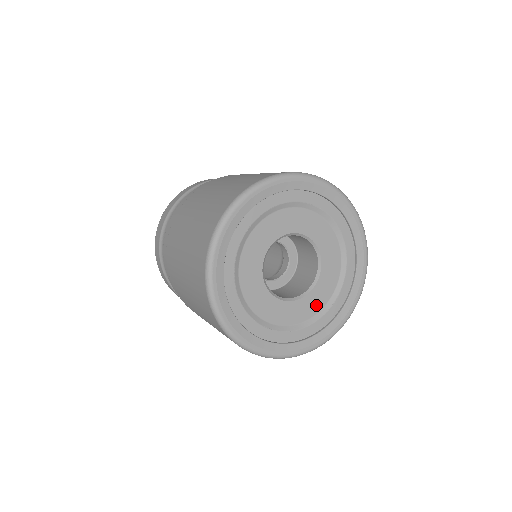
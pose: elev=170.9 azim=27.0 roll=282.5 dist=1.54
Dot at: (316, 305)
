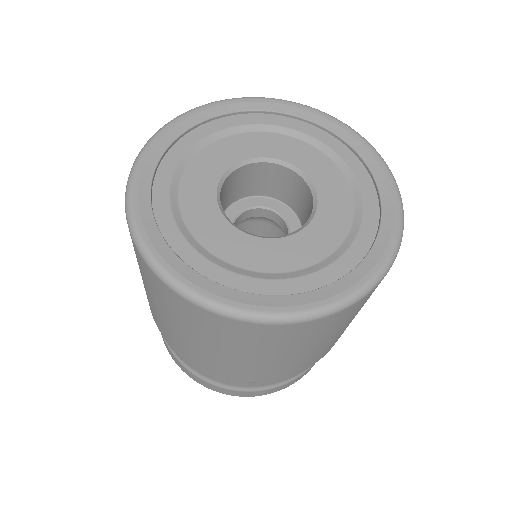
Dot at: (341, 198)
